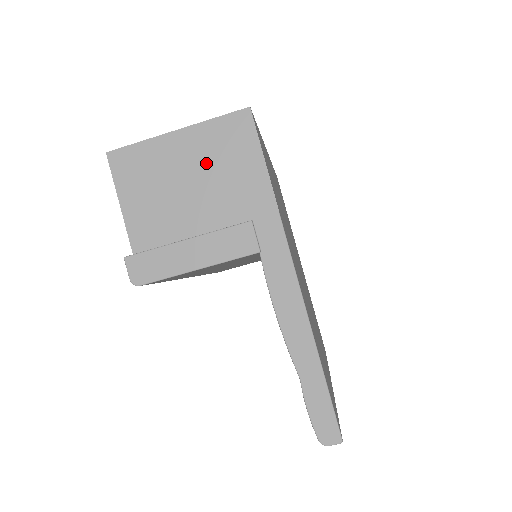
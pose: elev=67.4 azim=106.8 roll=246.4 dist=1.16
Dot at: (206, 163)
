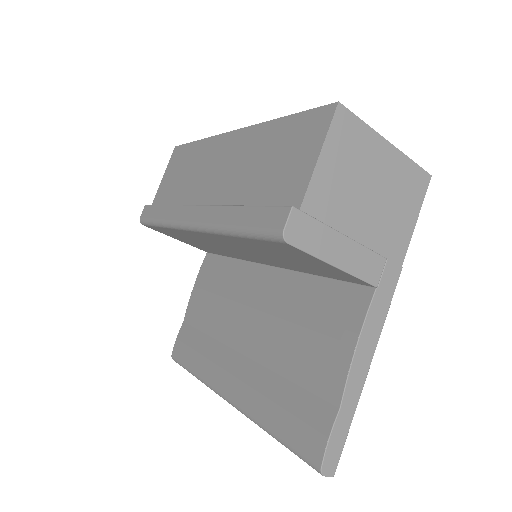
Dot at: (389, 187)
